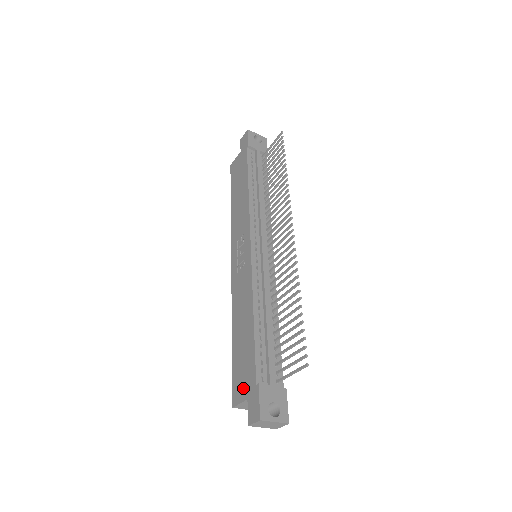
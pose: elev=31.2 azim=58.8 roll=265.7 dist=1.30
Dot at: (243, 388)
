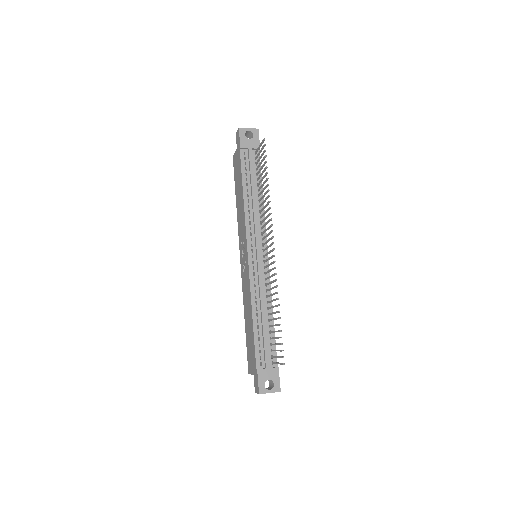
Dot at: (251, 366)
